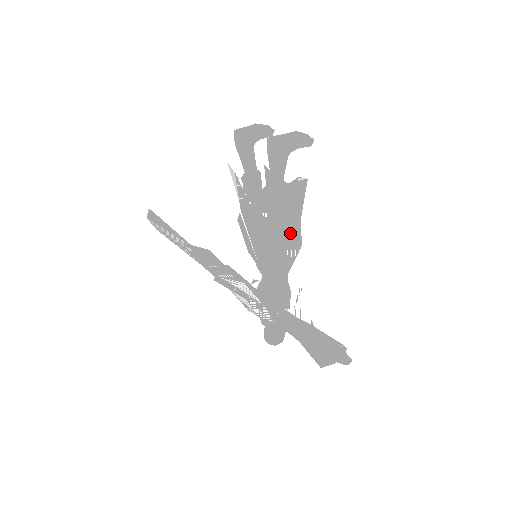
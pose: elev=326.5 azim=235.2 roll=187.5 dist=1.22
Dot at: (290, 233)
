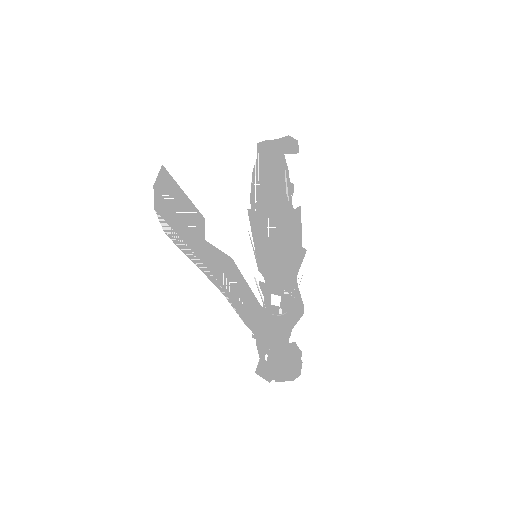
Dot at: (276, 206)
